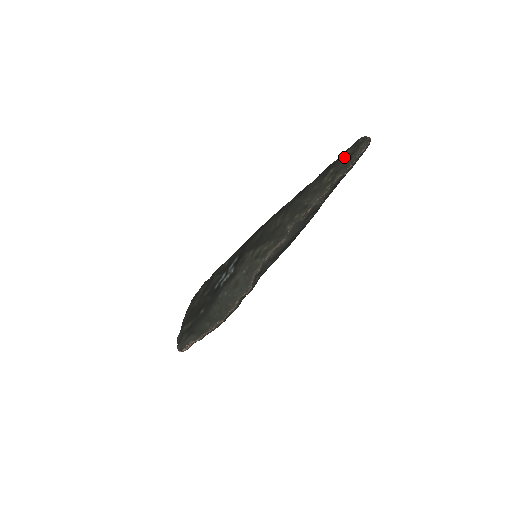
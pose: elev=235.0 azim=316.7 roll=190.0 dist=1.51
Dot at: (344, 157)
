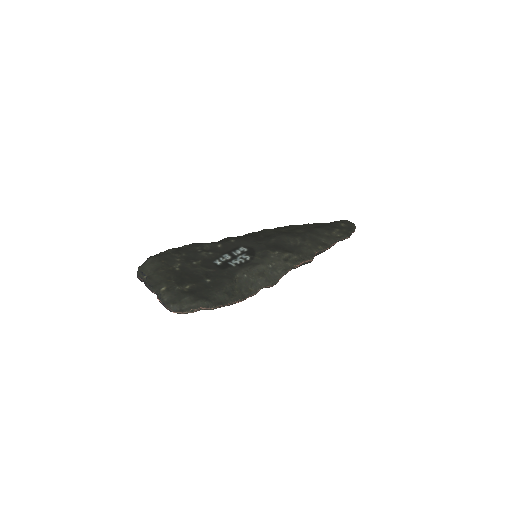
Dot at: (343, 226)
